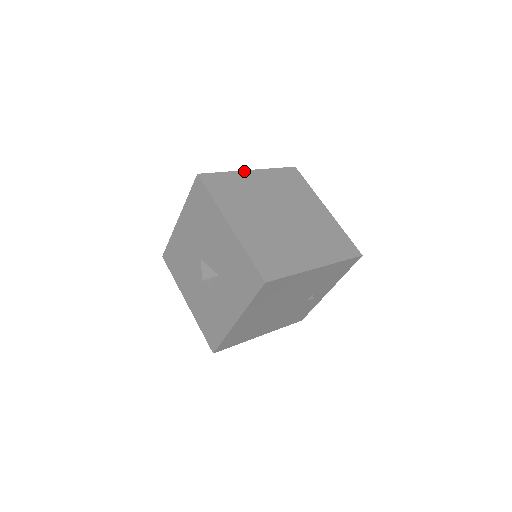
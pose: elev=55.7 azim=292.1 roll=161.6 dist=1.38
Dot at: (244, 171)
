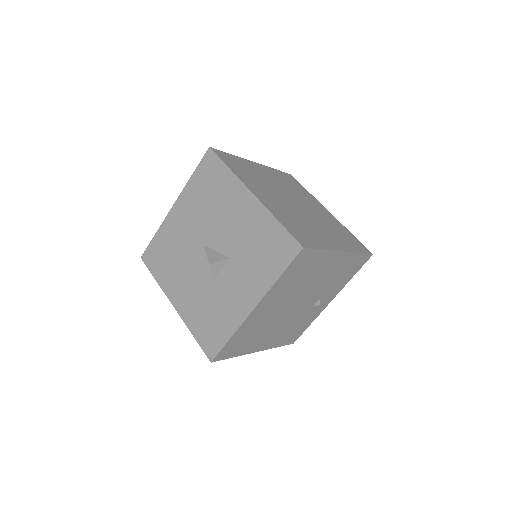
Dot at: (250, 161)
